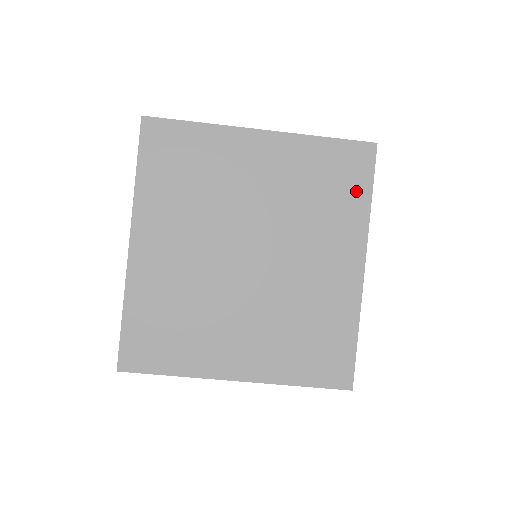
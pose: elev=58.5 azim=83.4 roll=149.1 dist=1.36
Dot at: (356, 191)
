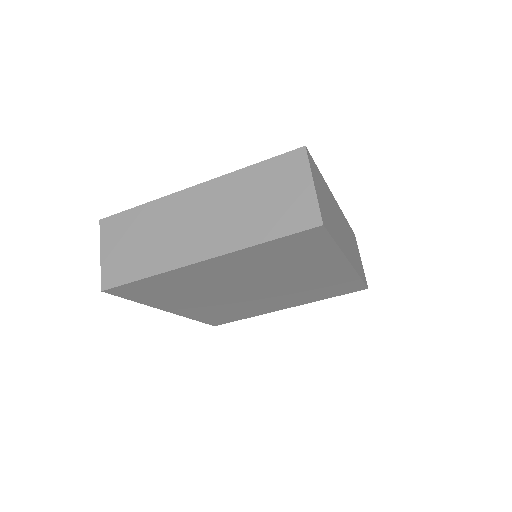
Dot at: (319, 248)
